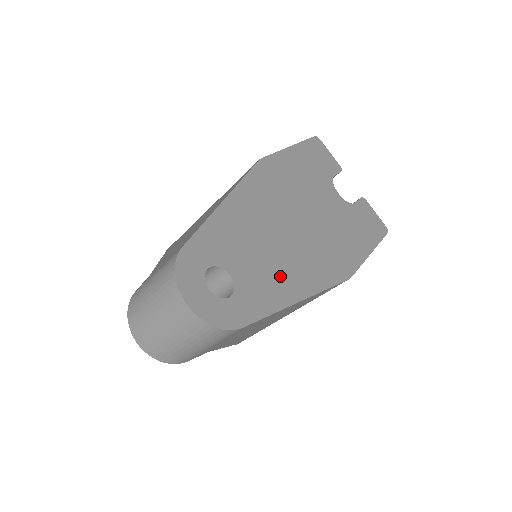
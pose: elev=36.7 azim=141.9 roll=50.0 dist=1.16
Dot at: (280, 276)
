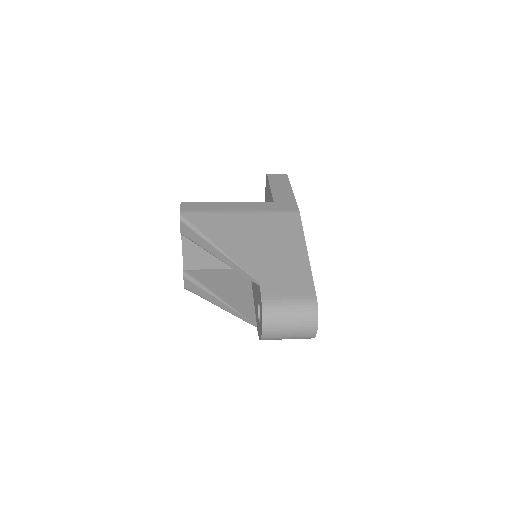
Dot at: occluded
